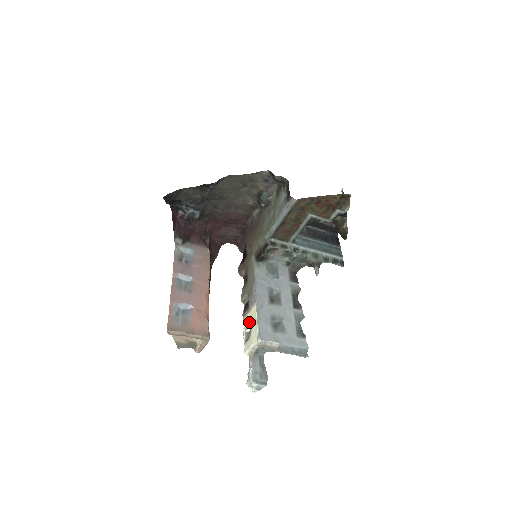
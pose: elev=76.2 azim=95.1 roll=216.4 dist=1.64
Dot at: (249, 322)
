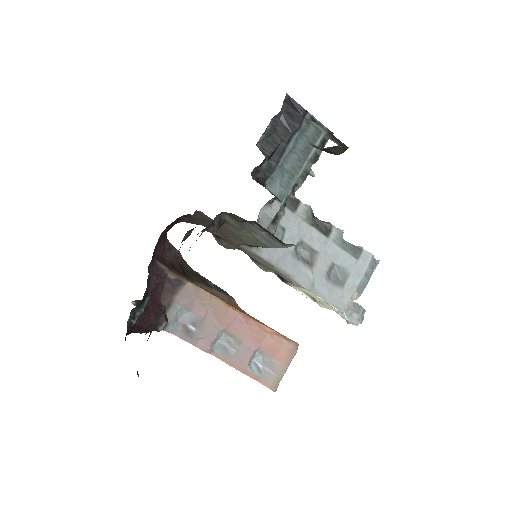
Dot at: occluded
